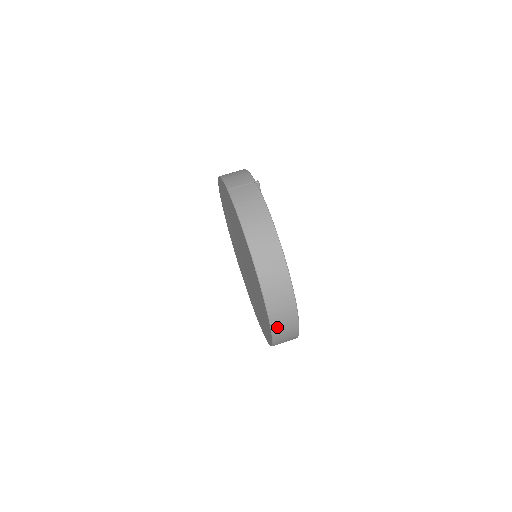
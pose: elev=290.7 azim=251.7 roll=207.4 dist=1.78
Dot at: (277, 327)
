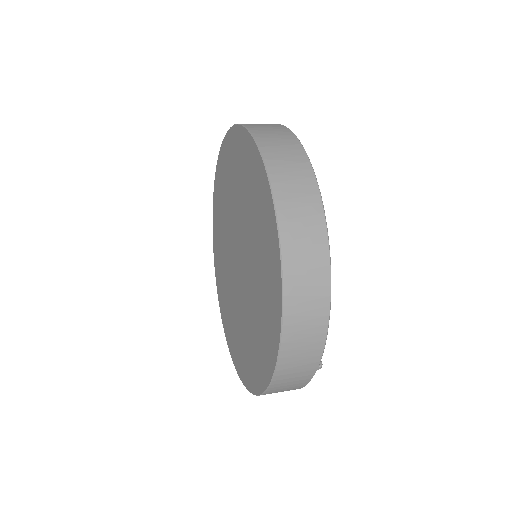
Dot at: (269, 149)
